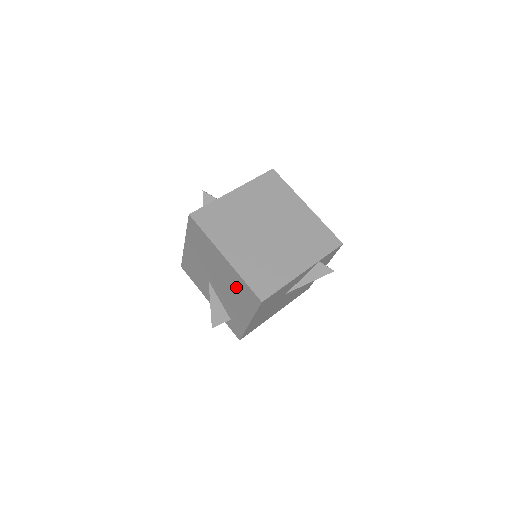
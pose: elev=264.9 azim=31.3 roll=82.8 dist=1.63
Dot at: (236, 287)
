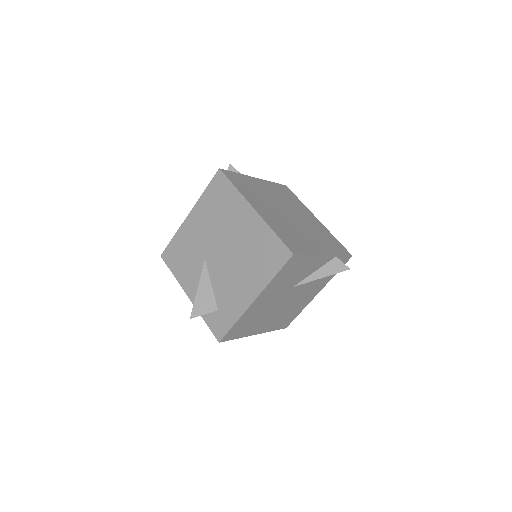
Dot at: (255, 248)
